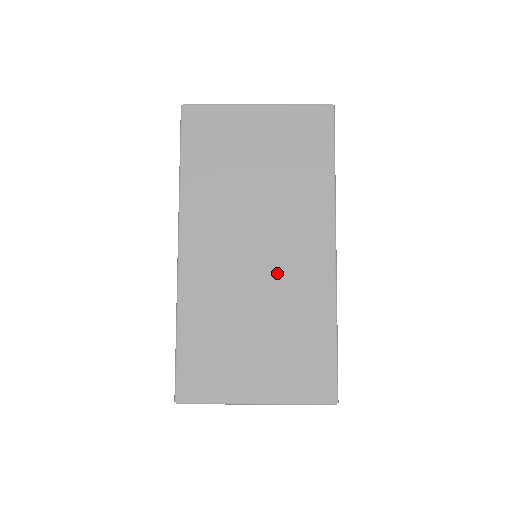
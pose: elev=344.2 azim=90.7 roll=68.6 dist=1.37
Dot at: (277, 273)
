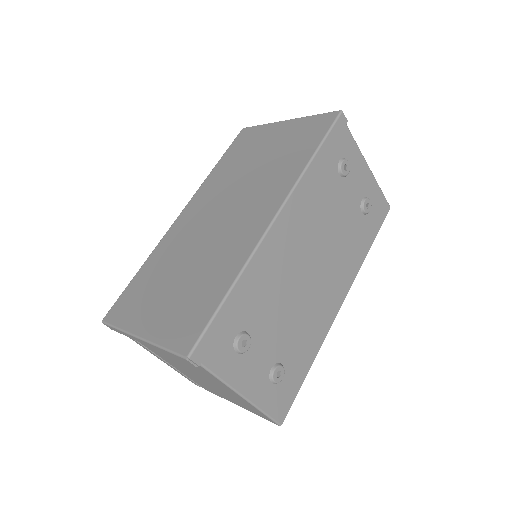
Dot at: (222, 234)
